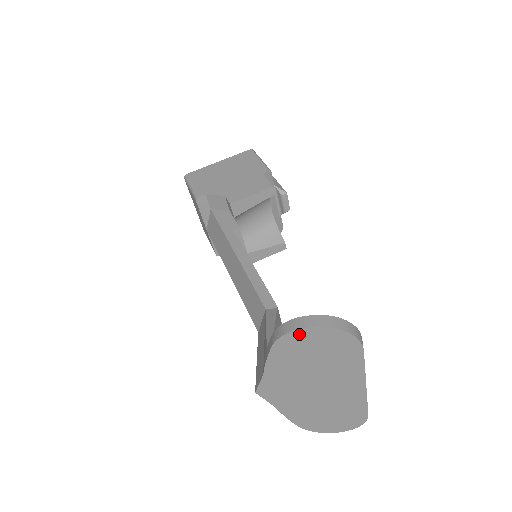
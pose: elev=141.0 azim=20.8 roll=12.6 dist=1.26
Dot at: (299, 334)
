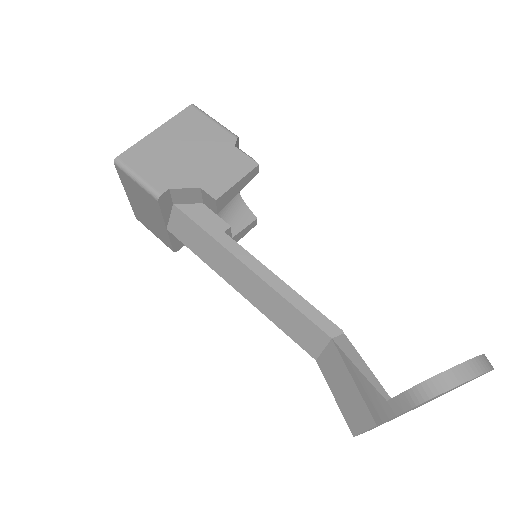
Dot at: occluded
